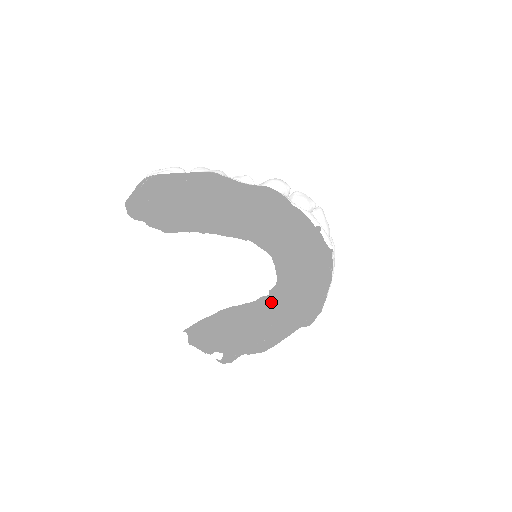
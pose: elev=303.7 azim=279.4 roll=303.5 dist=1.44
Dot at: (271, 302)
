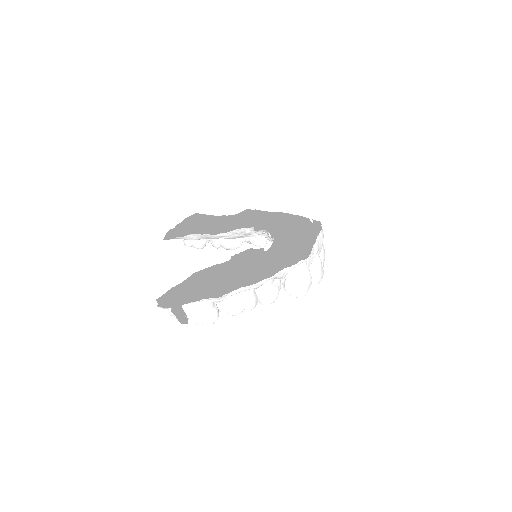
Dot at: (261, 276)
